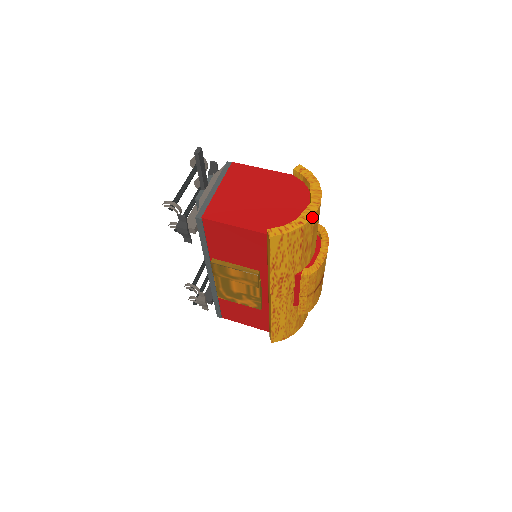
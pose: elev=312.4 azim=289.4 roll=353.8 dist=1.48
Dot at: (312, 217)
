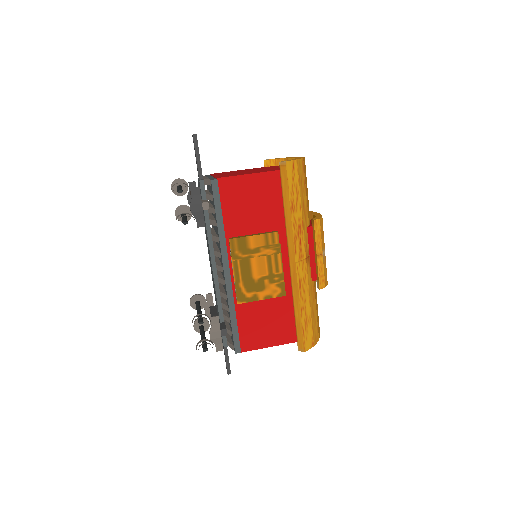
Dot at: (304, 157)
